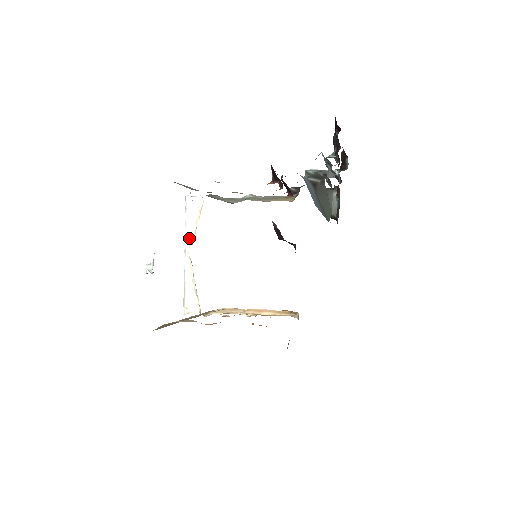
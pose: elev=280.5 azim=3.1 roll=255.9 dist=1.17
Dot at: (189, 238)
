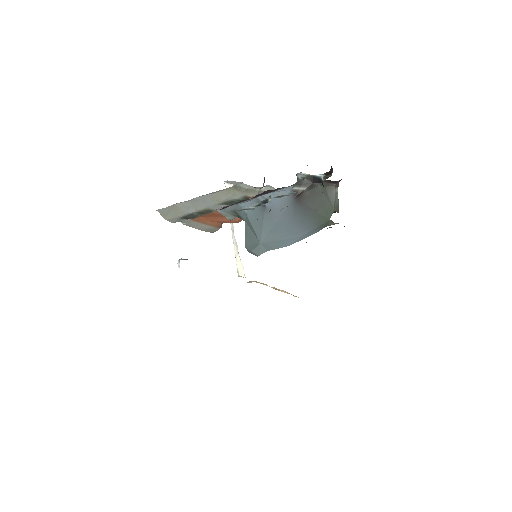
Dot at: occluded
